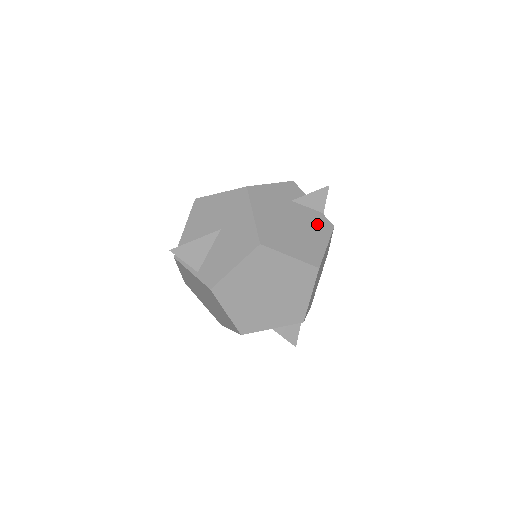
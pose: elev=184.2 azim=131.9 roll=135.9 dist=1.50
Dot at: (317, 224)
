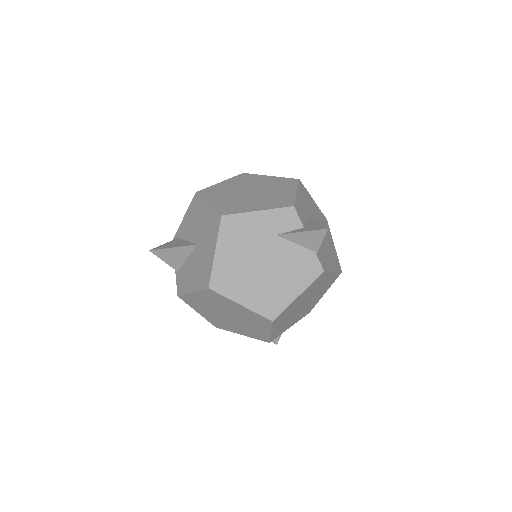
Dot at: (299, 267)
